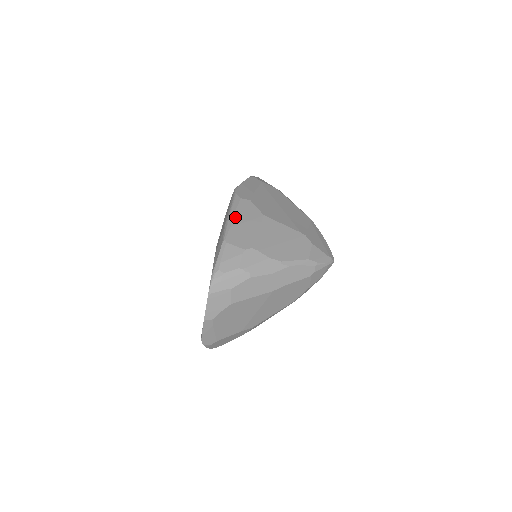
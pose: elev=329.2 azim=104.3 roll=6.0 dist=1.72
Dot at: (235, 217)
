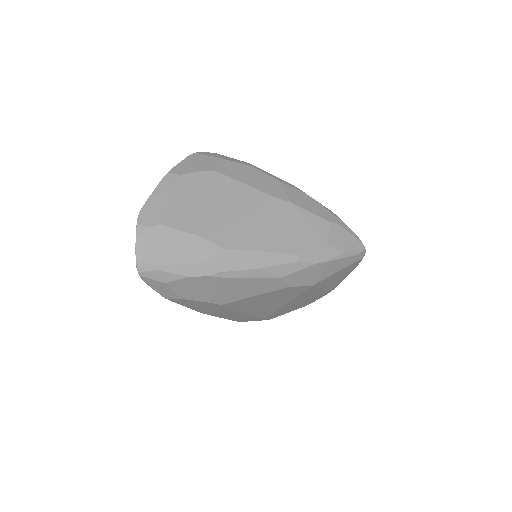
Dot at: occluded
